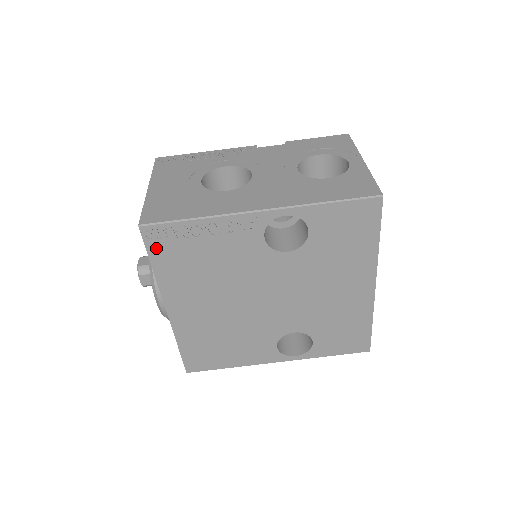
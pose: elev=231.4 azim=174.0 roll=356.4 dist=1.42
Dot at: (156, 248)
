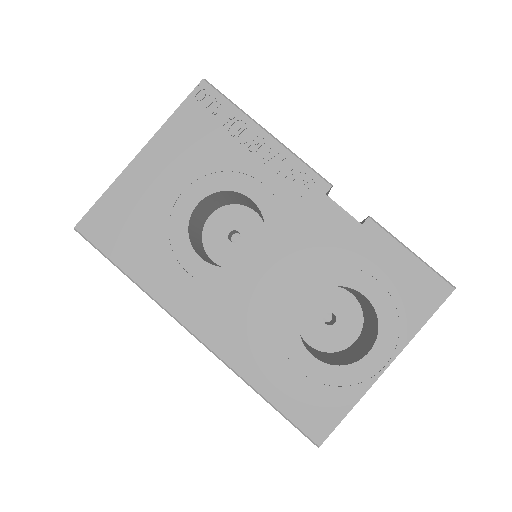
Dot at: occluded
